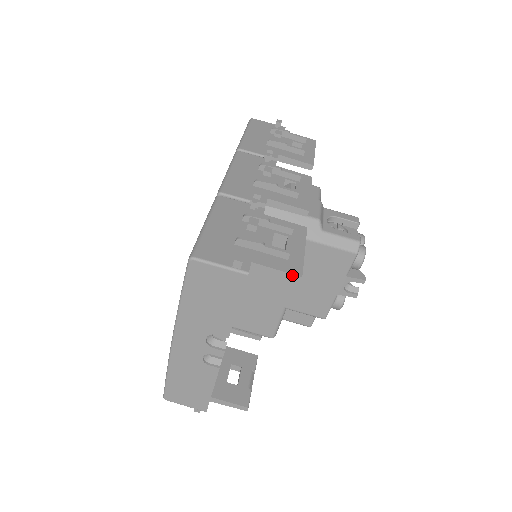
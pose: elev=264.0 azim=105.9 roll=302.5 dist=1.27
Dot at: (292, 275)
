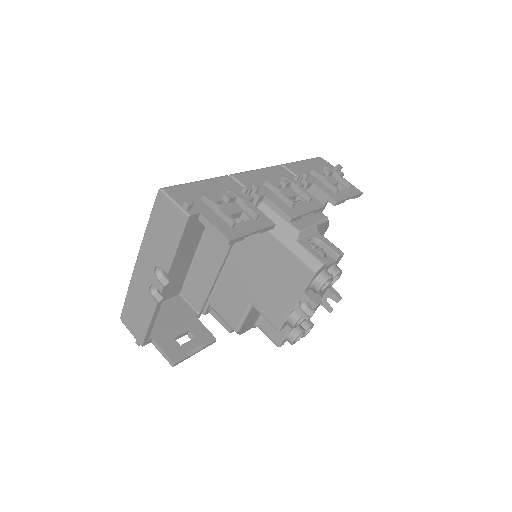
Dot at: (224, 236)
